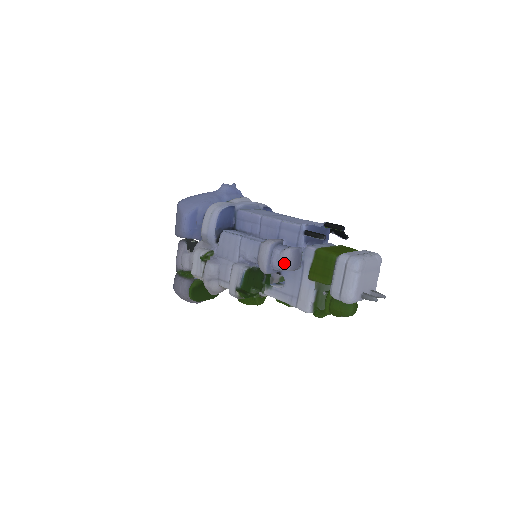
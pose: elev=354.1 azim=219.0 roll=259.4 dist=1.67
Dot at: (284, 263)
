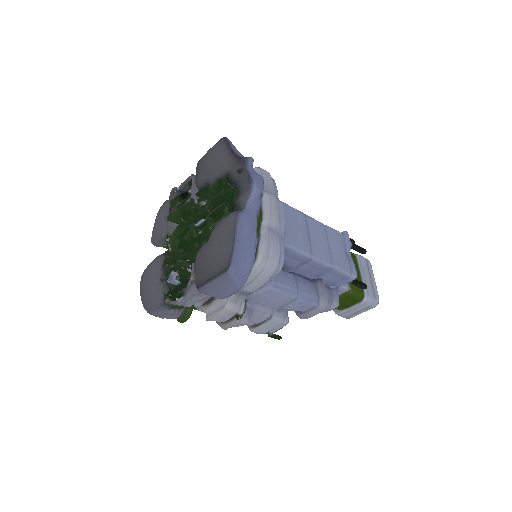
Dot at: occluded
